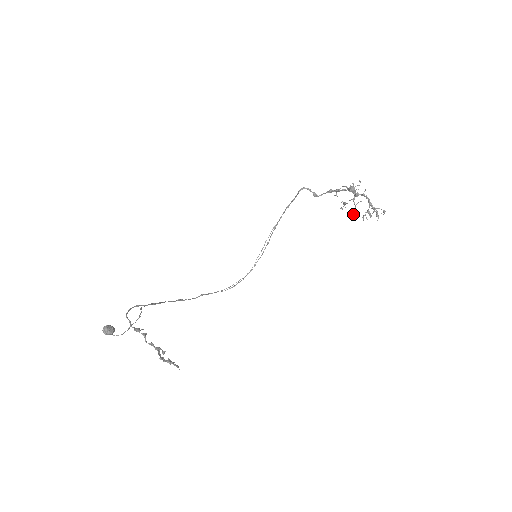
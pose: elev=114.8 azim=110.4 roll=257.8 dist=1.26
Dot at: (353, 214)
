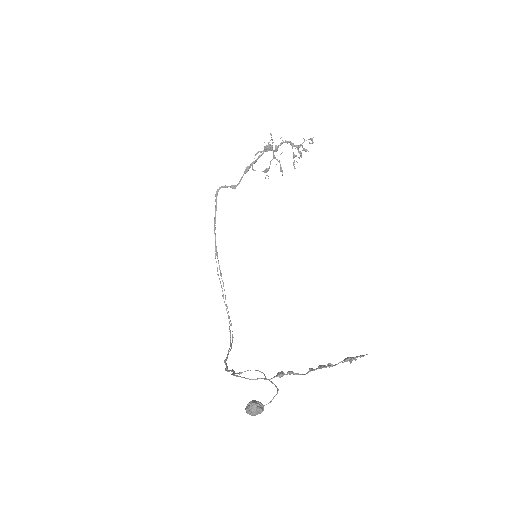
Dot at: (282, 171)
